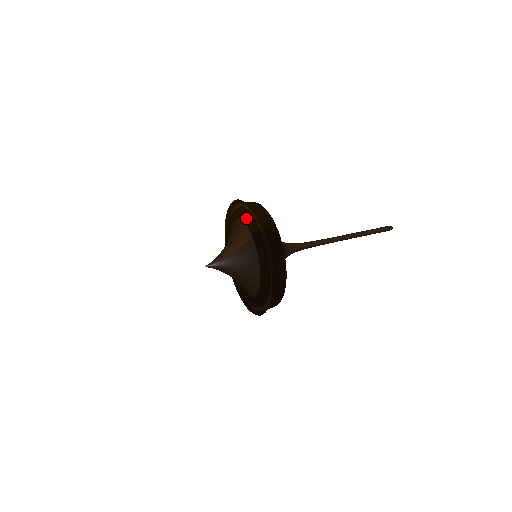
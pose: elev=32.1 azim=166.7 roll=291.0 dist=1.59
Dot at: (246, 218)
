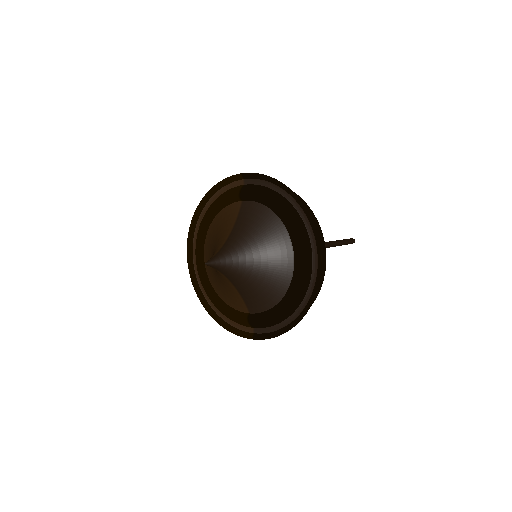
Dot at: (219, 198)
